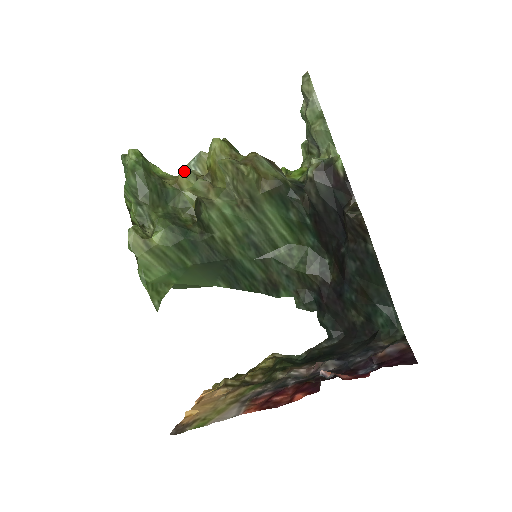
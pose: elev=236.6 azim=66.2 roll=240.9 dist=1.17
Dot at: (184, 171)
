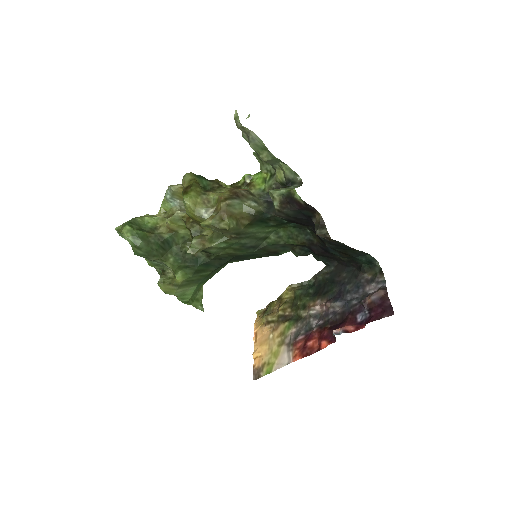
Dot at: (171, 222)
